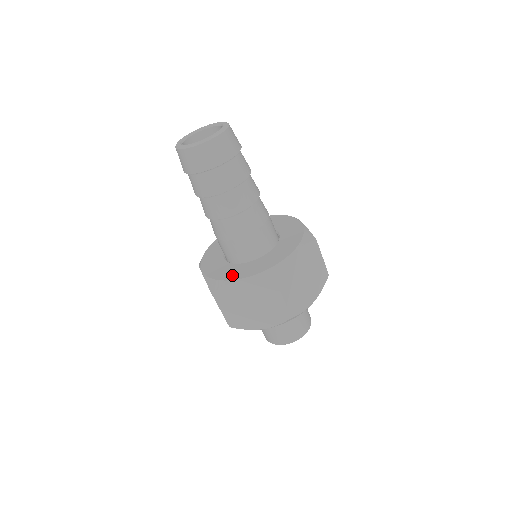
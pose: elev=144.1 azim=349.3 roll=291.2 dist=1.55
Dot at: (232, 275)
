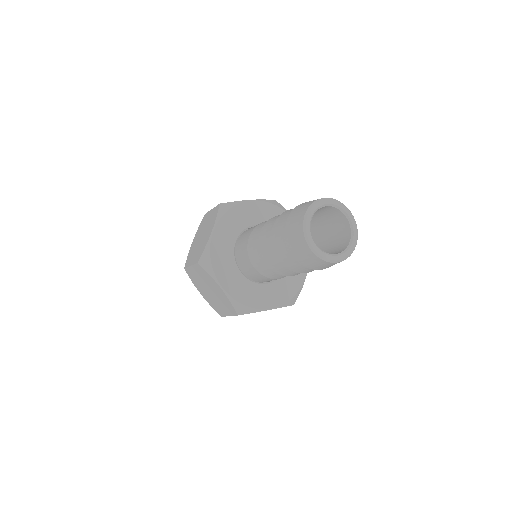
Dot at: (262, 302)
